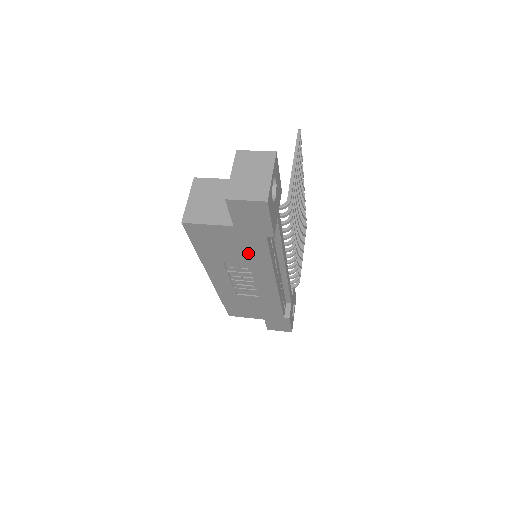
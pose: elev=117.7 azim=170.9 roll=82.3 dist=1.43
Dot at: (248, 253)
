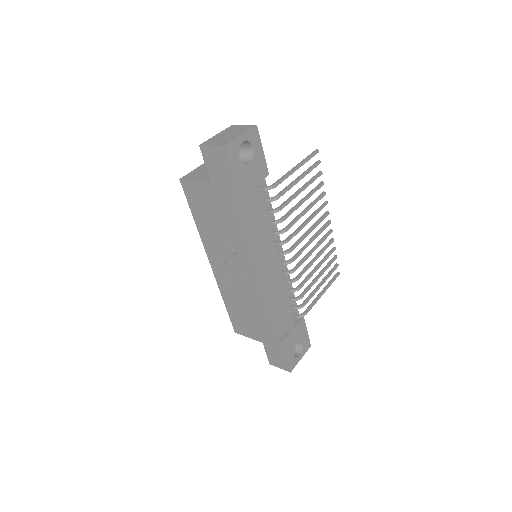
Dot at: (228, 223)
